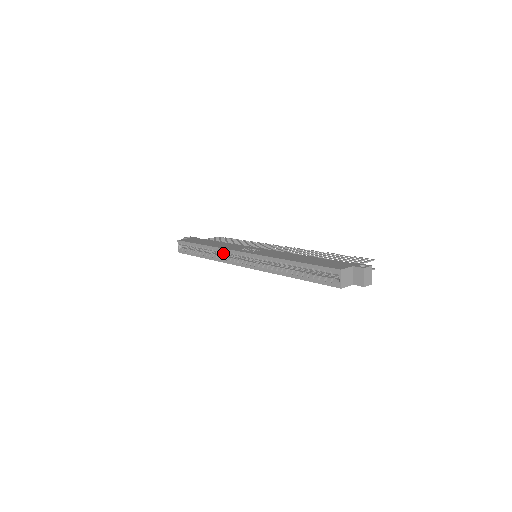
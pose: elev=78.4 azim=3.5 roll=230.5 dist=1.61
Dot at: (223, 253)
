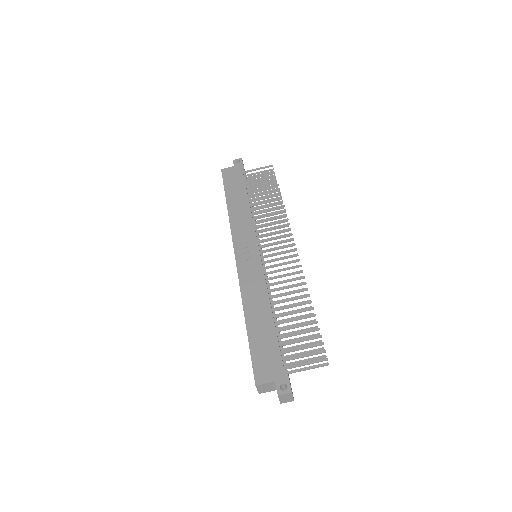
Dot at: occluded
